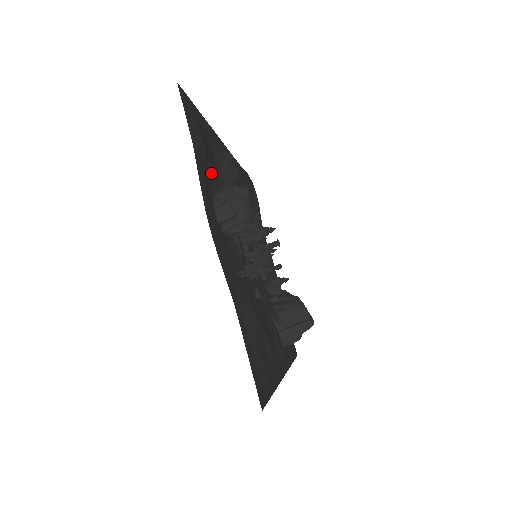
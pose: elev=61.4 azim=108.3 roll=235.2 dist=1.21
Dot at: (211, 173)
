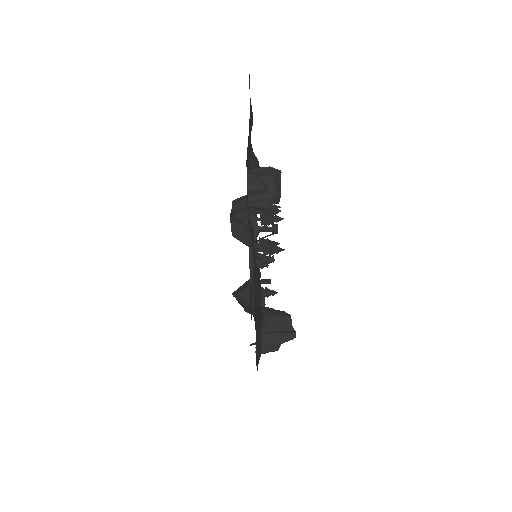
Dot at: (248, 152)
